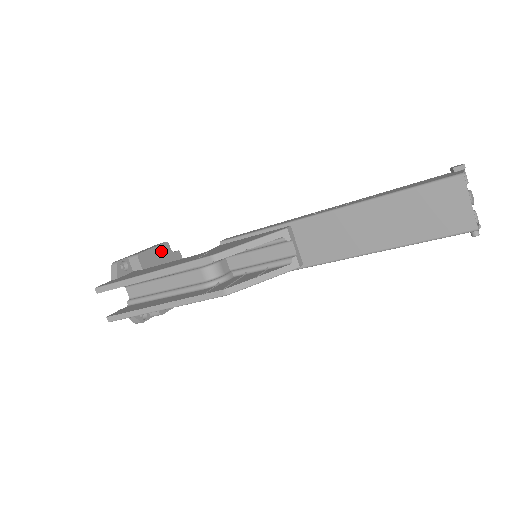
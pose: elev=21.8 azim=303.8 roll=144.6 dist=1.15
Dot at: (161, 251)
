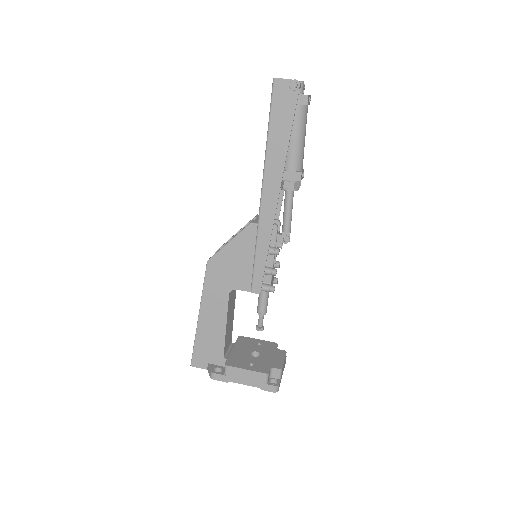
Dot at: (265, 344)
